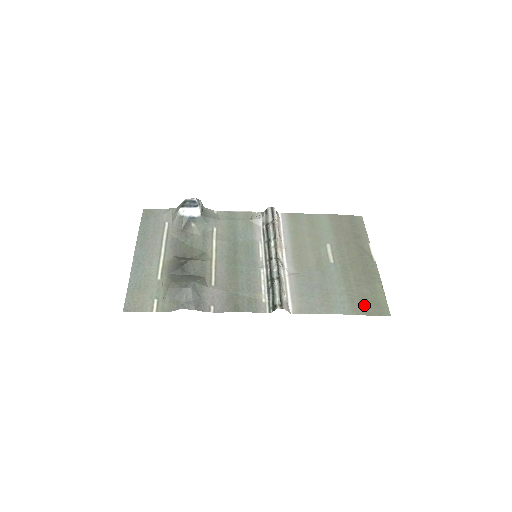
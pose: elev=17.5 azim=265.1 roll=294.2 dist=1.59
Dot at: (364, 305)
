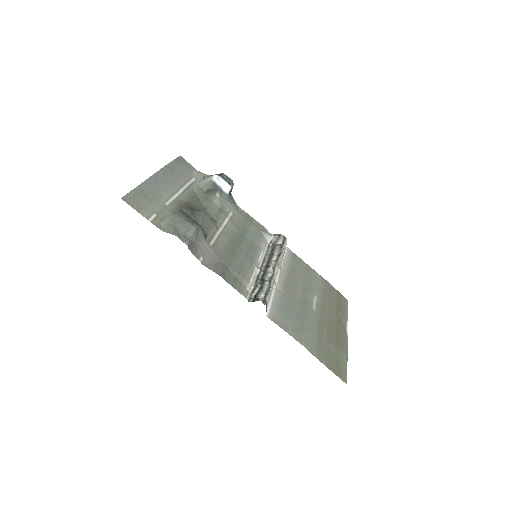
Dot at: (328, 359)
